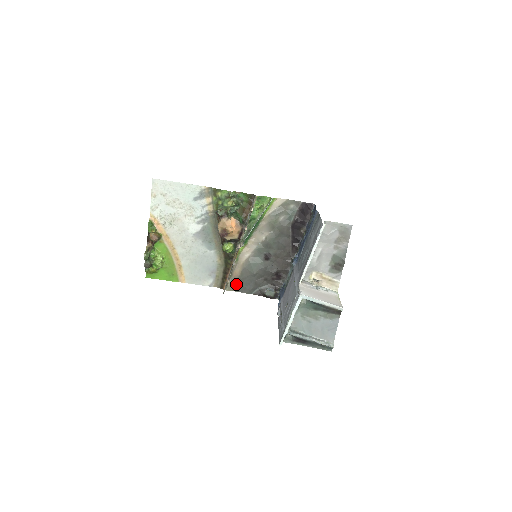
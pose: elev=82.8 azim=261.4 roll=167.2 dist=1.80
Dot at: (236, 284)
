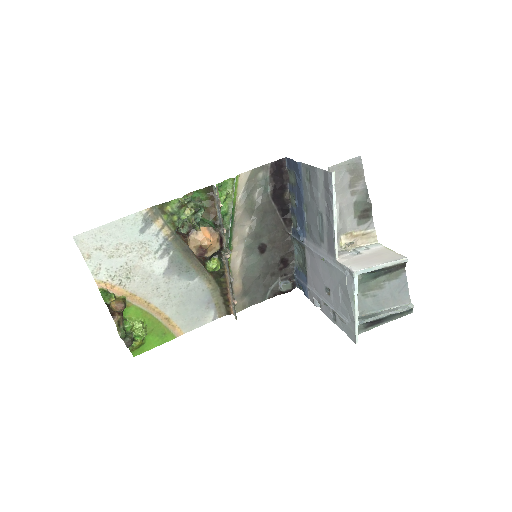
Dot at: (243, 300)
